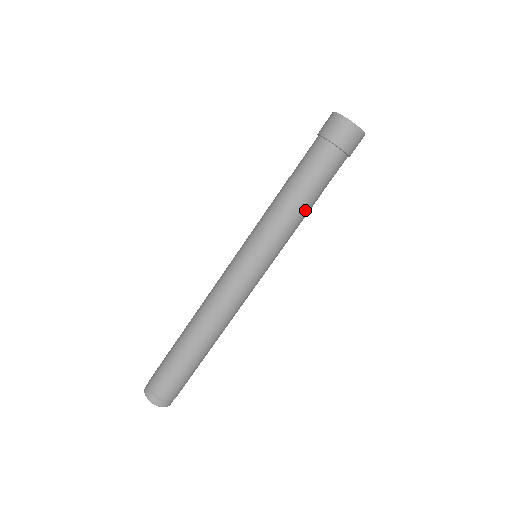
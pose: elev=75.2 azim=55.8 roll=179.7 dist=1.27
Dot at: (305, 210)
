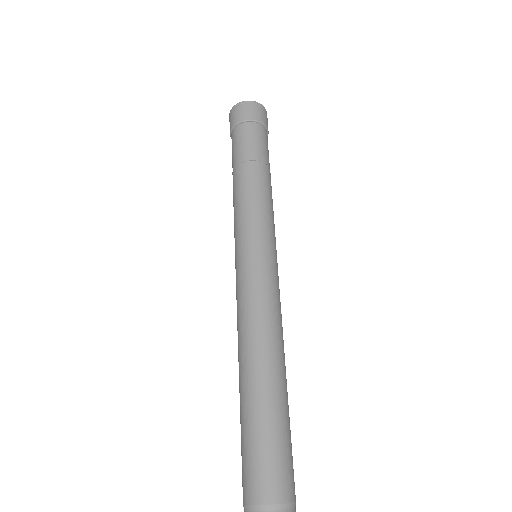
Dot at: (265, 181)
